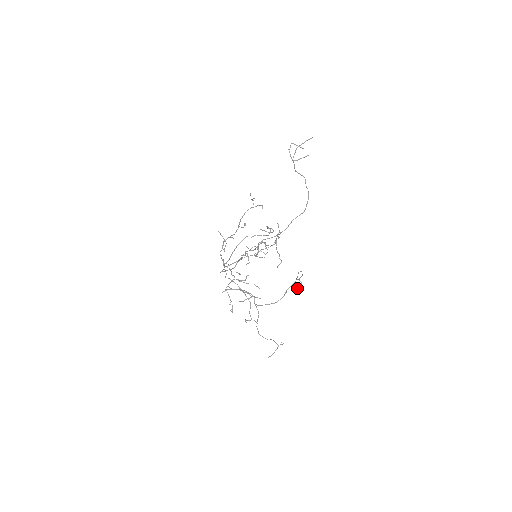
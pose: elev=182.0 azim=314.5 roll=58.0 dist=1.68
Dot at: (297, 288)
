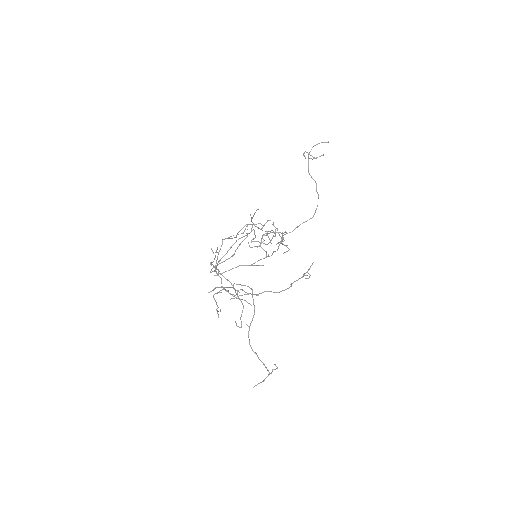
Dot at: (306, 278)
